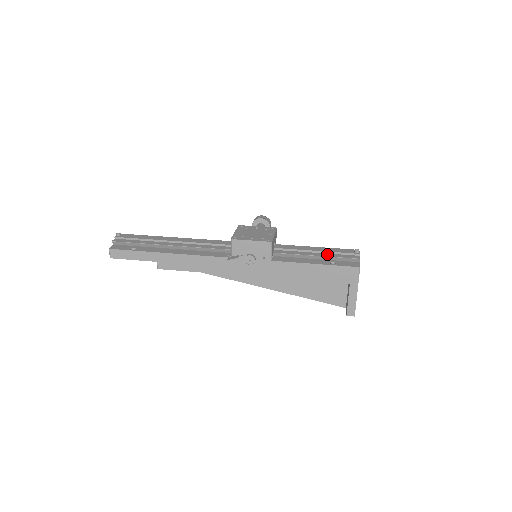
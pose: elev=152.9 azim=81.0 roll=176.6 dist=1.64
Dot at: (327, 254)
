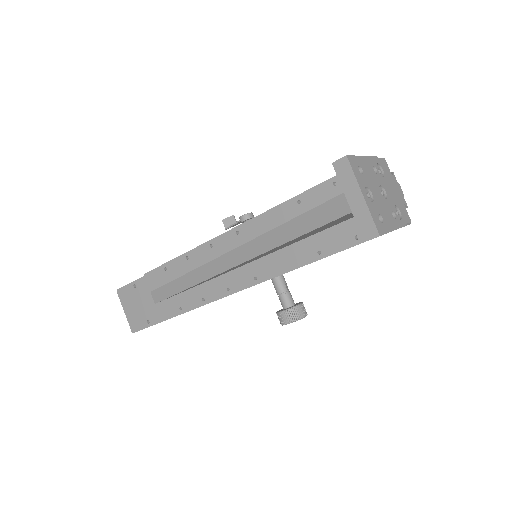
Dot at: occluded
